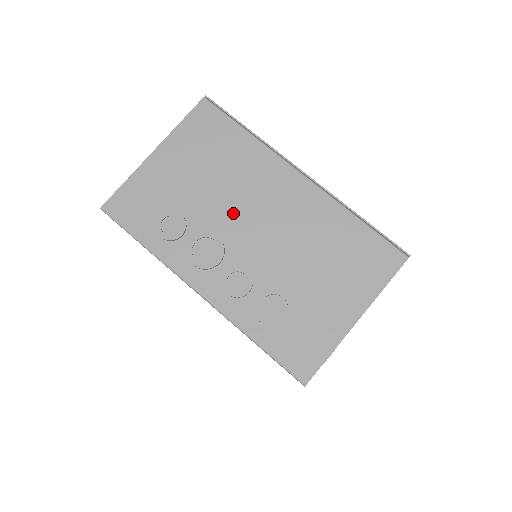
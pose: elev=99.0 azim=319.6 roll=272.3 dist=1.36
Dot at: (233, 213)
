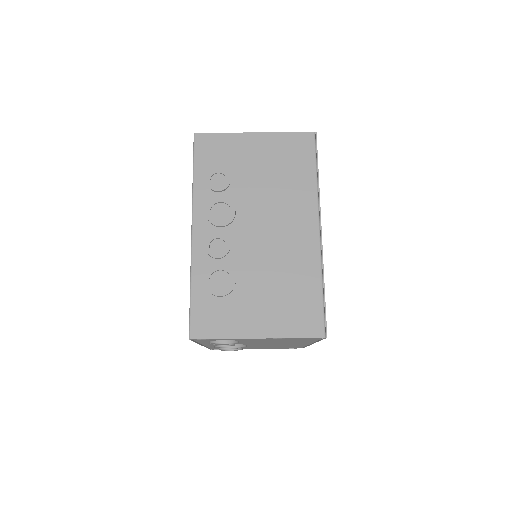
Dot at: (258, 209)
